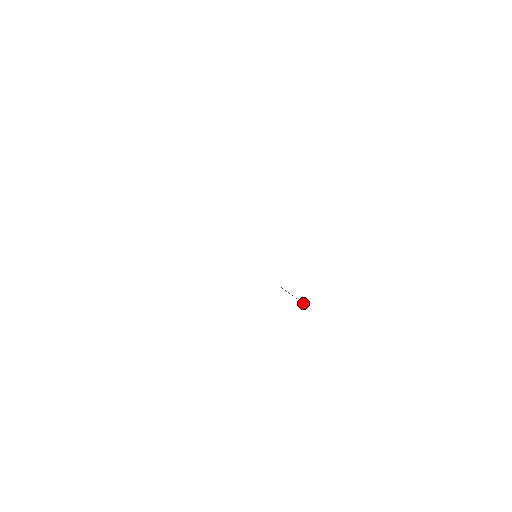
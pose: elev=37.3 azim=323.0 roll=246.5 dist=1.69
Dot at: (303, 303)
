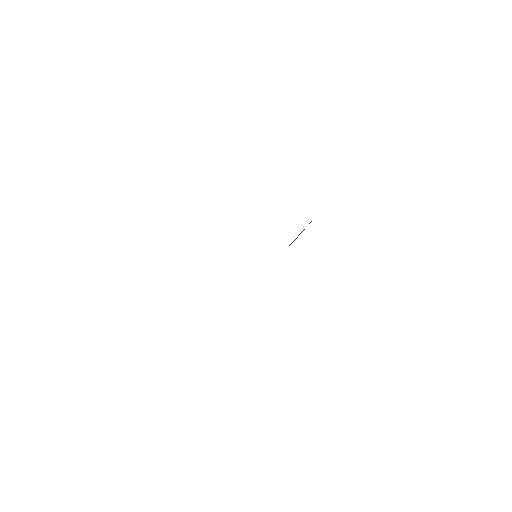
Dot at: occluded
